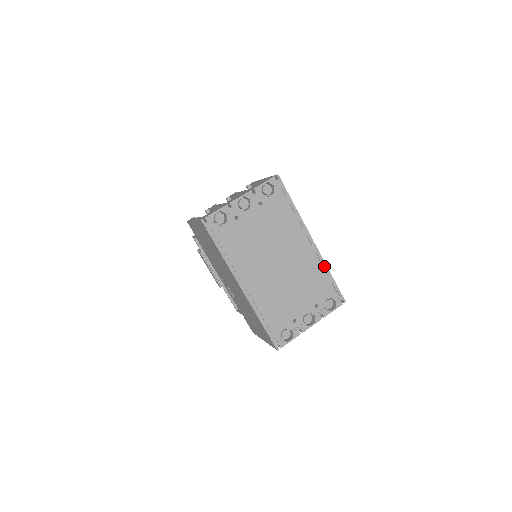
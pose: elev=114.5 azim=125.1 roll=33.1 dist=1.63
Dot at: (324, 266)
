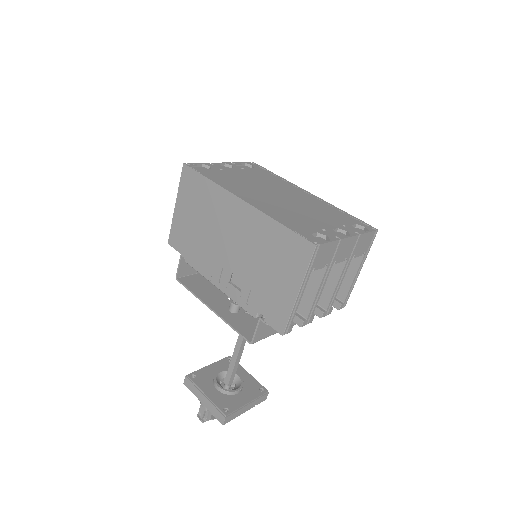
Dot at: (333, 206)
